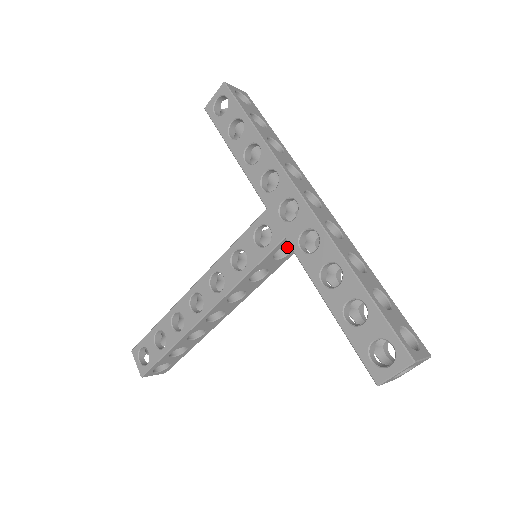
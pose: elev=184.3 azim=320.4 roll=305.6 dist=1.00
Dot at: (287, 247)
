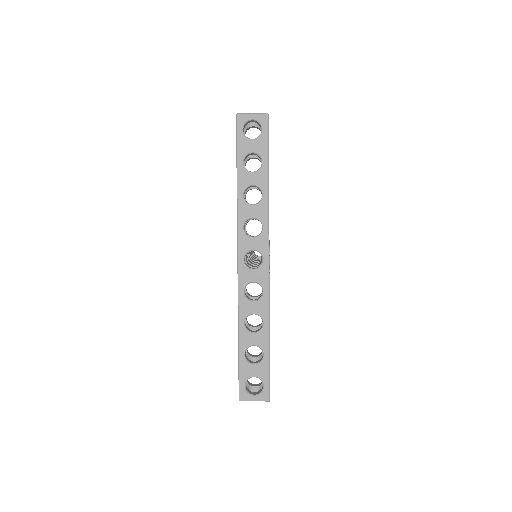
Dot at: occluded
